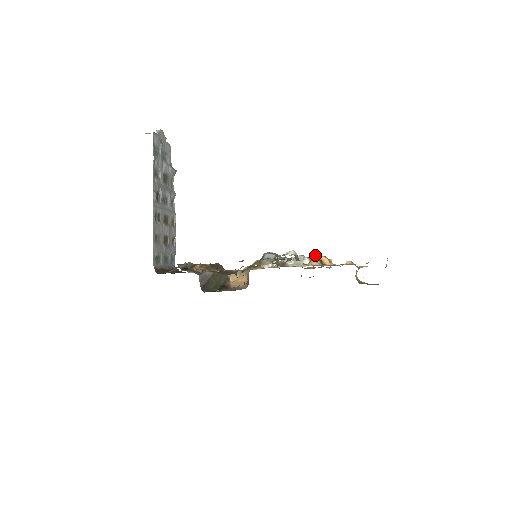
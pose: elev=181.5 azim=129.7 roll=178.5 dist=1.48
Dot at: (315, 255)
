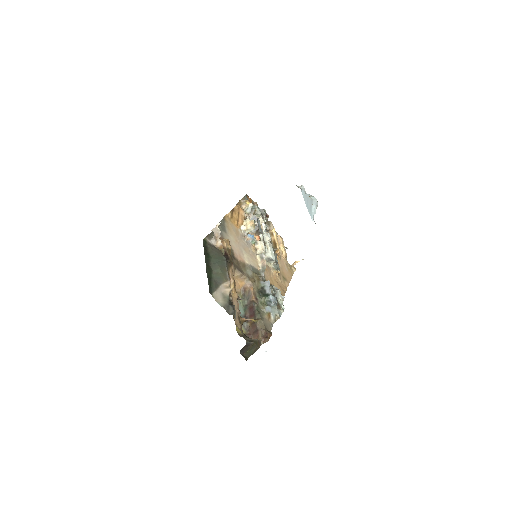
Dot at: (278, 249)
